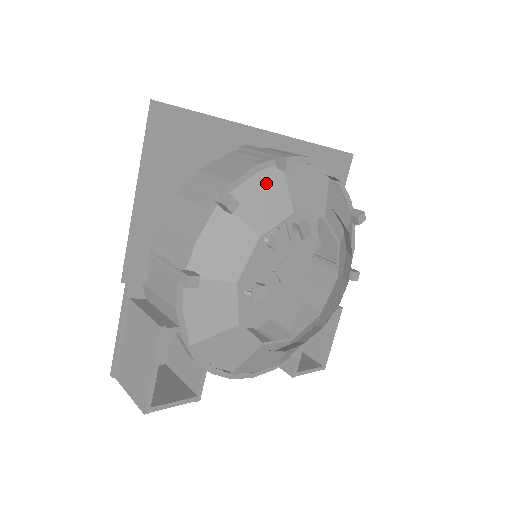
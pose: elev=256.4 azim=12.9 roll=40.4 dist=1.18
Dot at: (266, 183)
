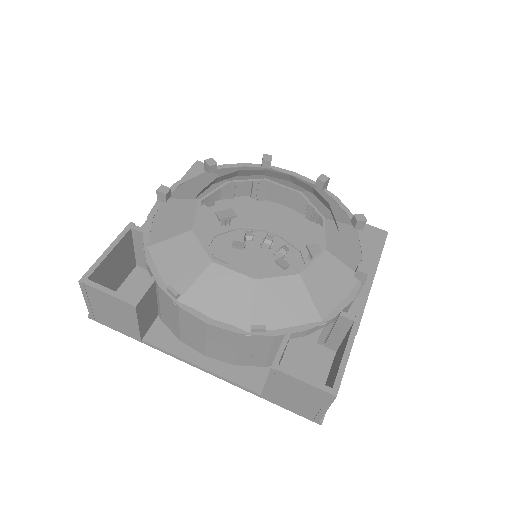
Dot at: occluded
